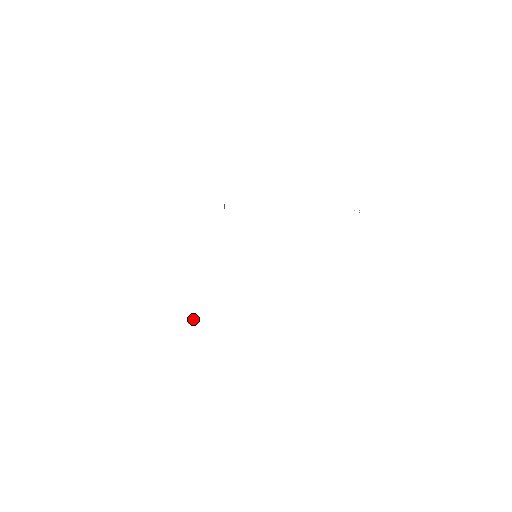
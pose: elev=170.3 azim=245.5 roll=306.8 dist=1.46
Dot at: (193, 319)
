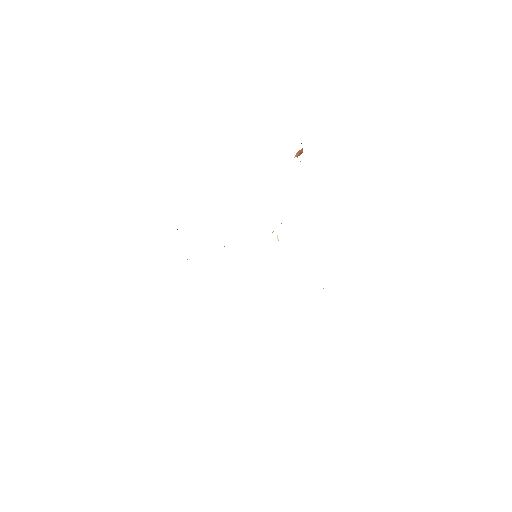
Dot at: occluded
